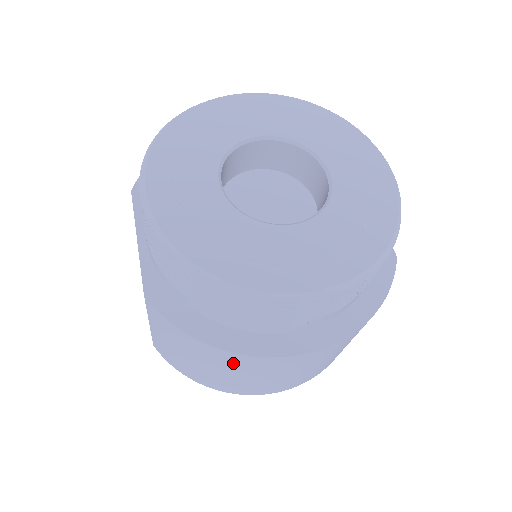
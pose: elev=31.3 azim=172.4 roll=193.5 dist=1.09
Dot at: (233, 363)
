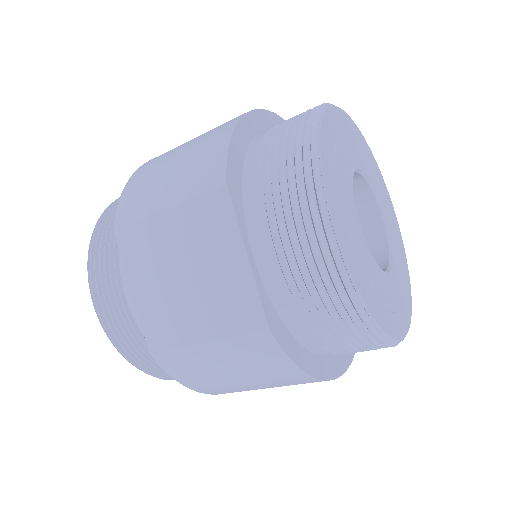
Dot at: occluded
